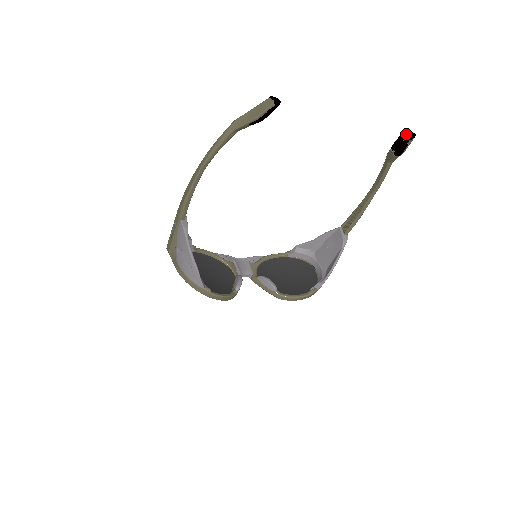
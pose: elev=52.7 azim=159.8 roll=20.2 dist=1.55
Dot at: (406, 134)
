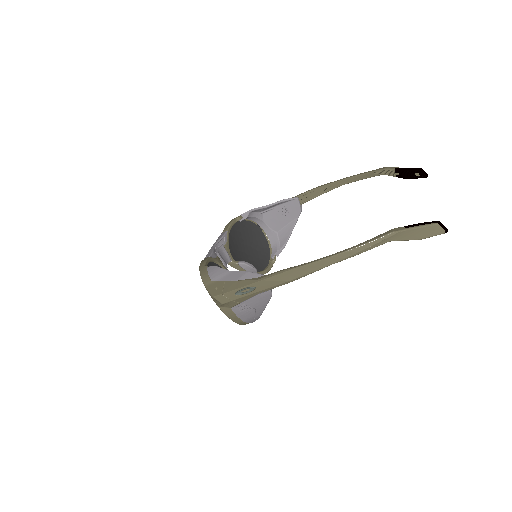
Dot at: (422, 173)
